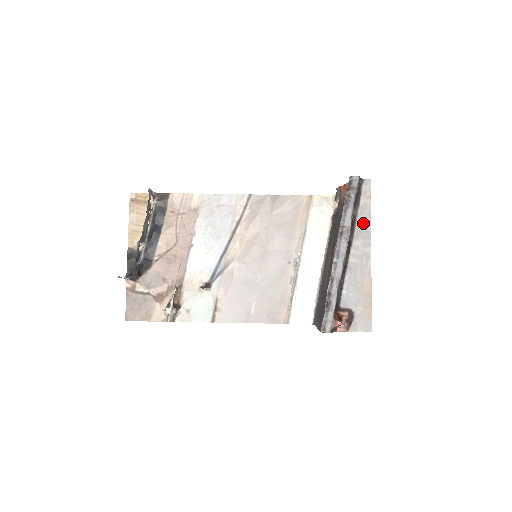
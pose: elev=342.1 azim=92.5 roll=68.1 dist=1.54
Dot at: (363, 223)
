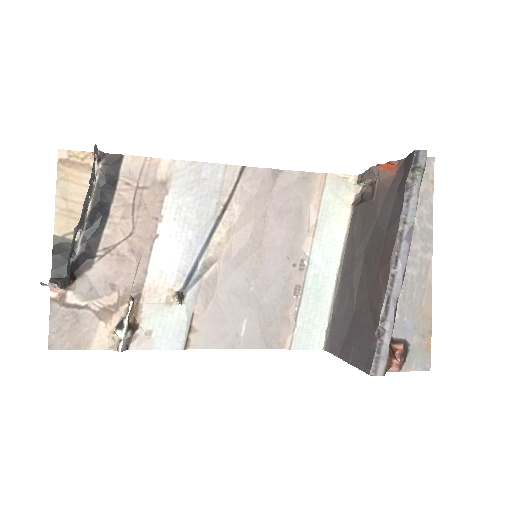
Dot at: (423, 218)
